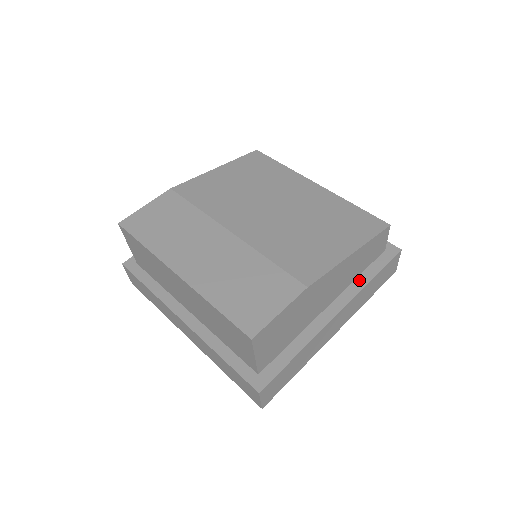
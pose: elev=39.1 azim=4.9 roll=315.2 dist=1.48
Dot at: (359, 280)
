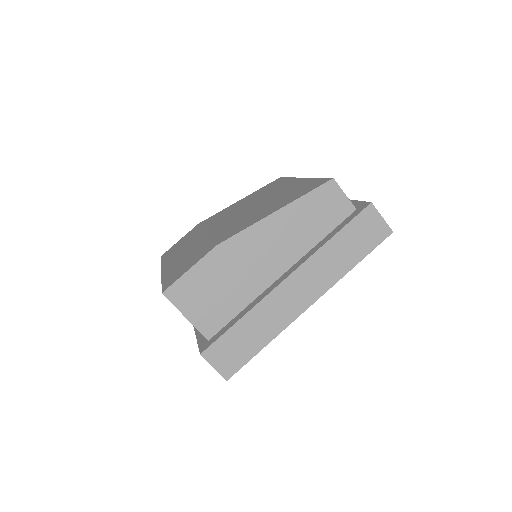
Dot at: (320, 243)
